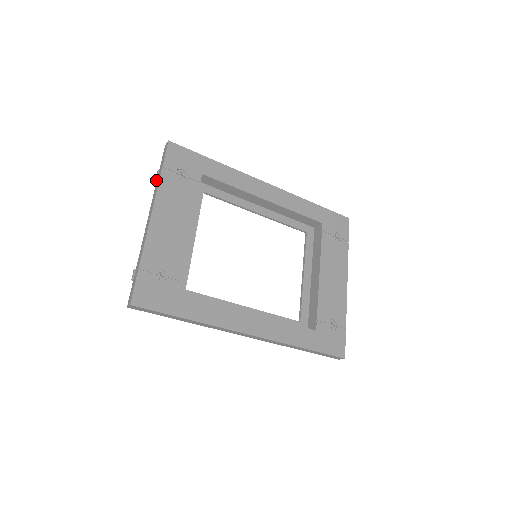
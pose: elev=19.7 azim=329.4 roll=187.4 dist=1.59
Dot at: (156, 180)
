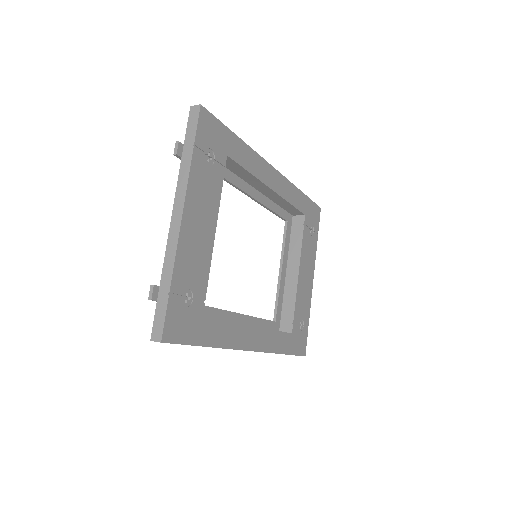
Dot at: (174, 155)
